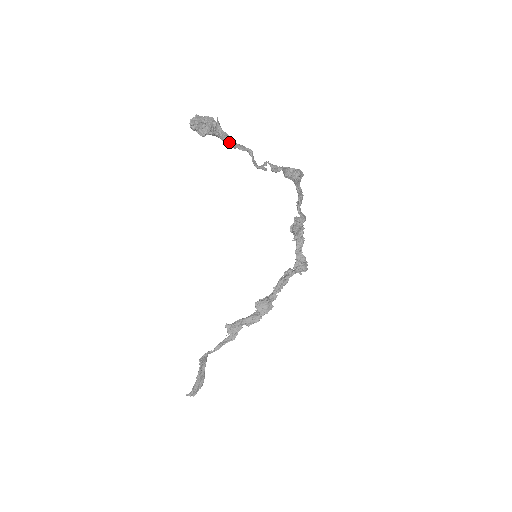
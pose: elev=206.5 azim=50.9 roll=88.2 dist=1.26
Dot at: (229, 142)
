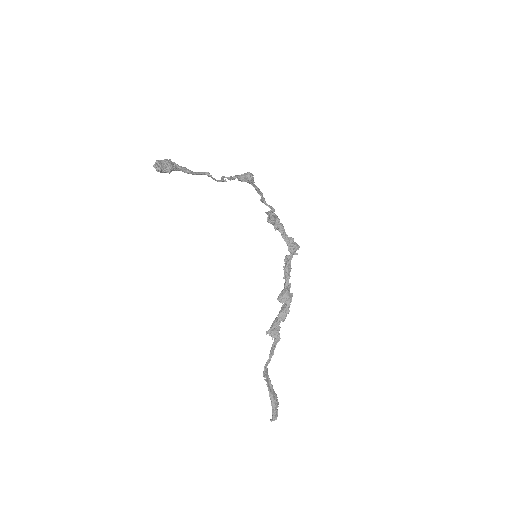
Dot at: (189, 171)
